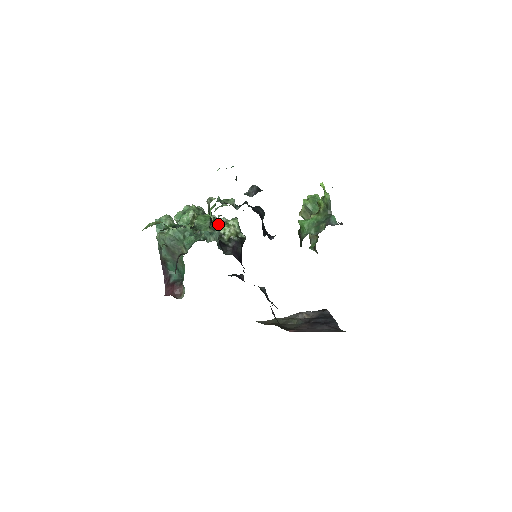
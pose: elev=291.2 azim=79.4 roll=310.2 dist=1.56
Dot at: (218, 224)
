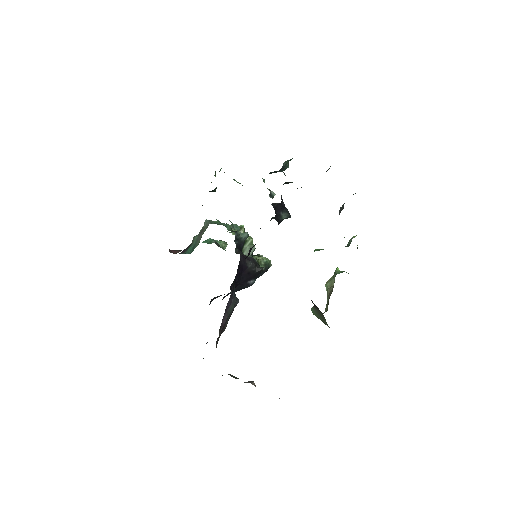
Dot at: occluded
